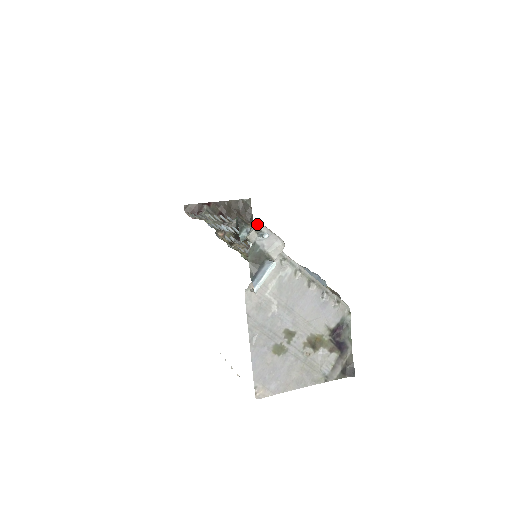
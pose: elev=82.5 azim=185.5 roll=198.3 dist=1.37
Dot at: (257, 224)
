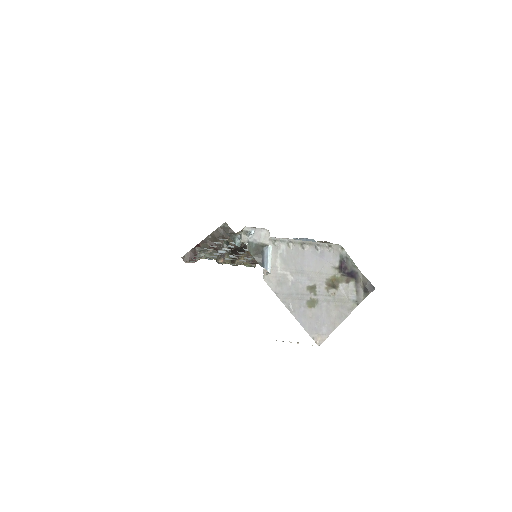
Dot at: (242, 229)
